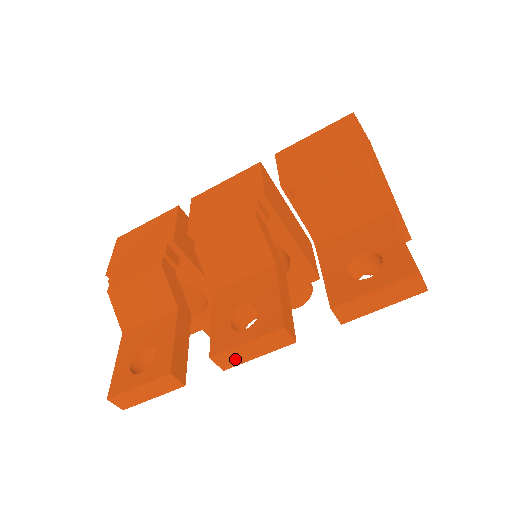
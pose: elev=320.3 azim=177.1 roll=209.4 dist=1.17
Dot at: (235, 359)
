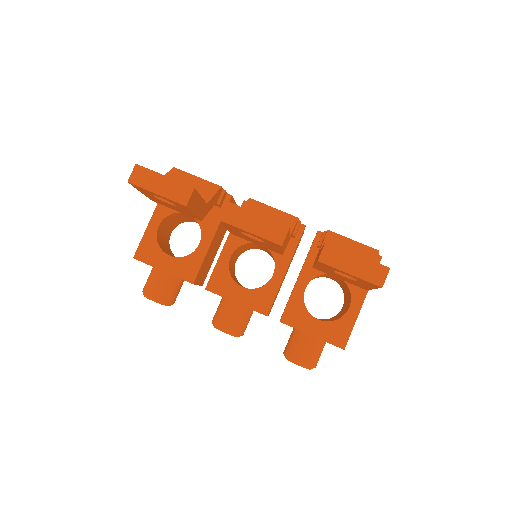
Dot at: (238, 219)
